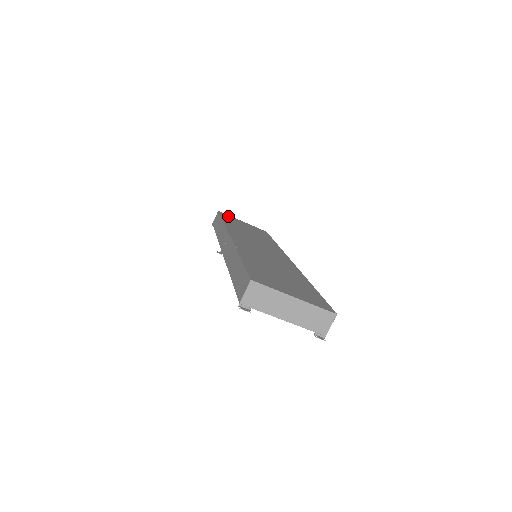
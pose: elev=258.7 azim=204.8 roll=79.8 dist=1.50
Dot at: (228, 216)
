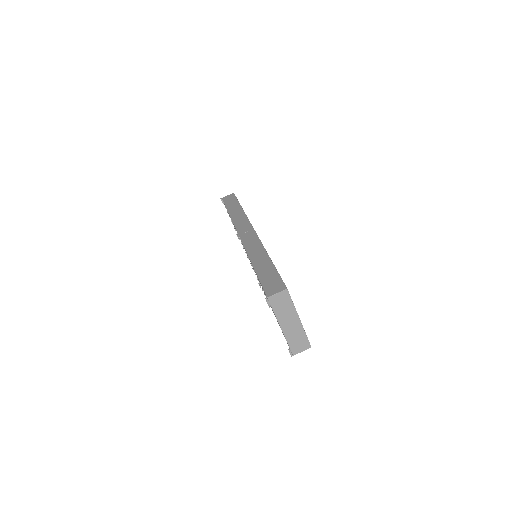
Dot at: occluded
